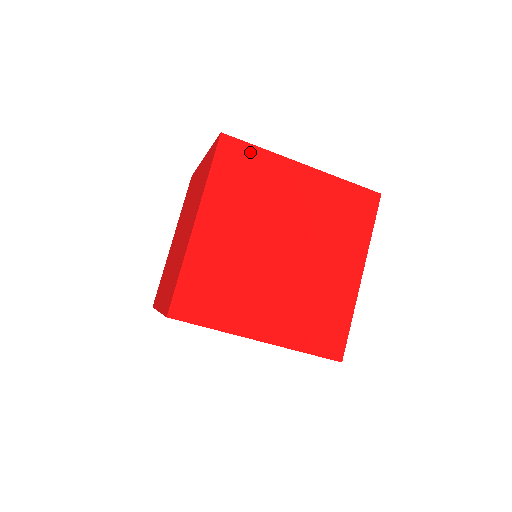
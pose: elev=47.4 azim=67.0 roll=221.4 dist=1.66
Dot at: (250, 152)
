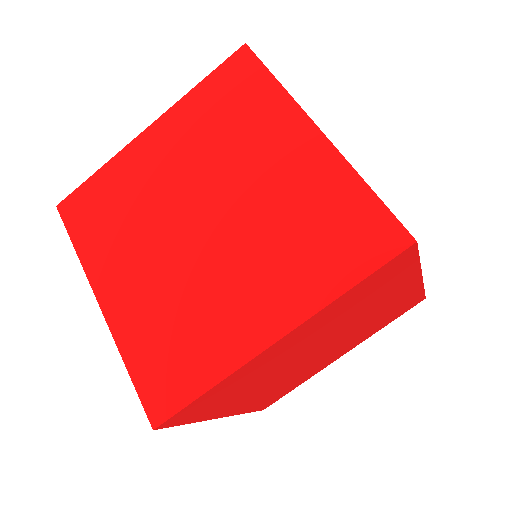
Dot at: (408, 265)
